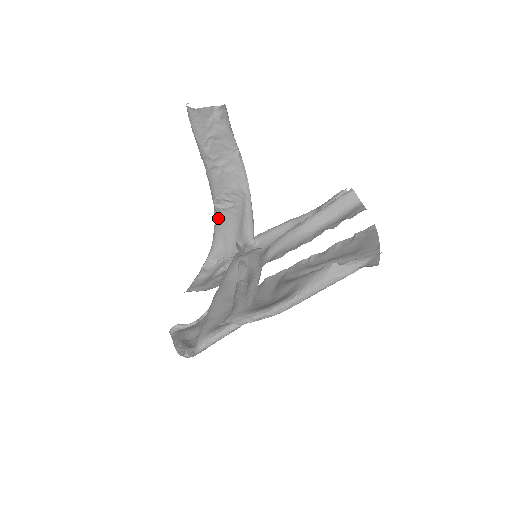
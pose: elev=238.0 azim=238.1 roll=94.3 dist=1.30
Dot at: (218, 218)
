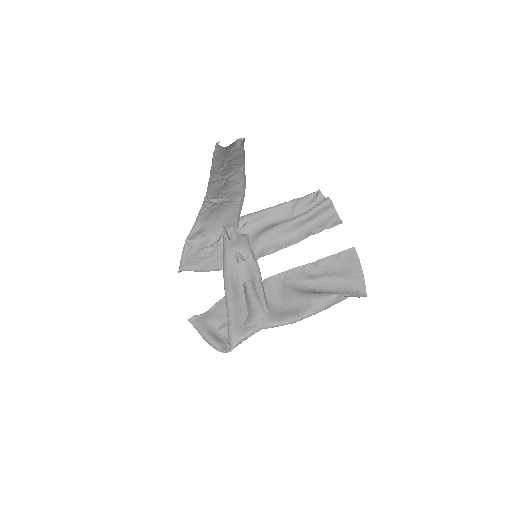
Dot at: (209, 208)
